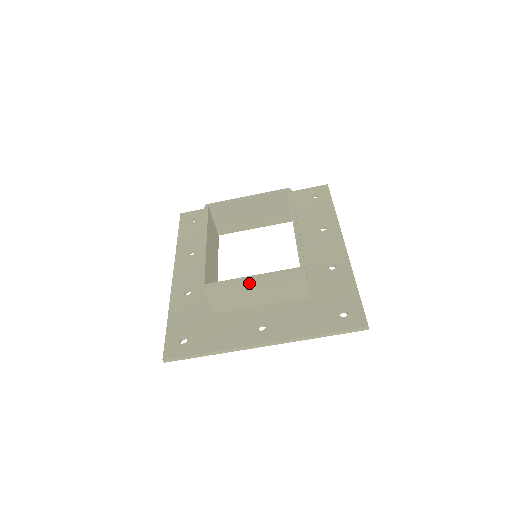
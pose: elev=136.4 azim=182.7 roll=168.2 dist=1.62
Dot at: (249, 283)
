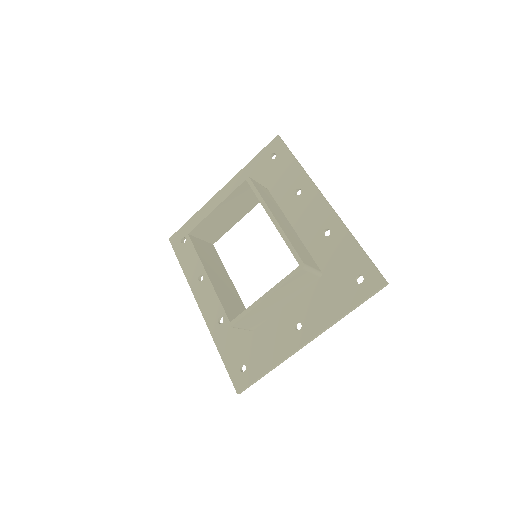
Dot at: (265, 301)
